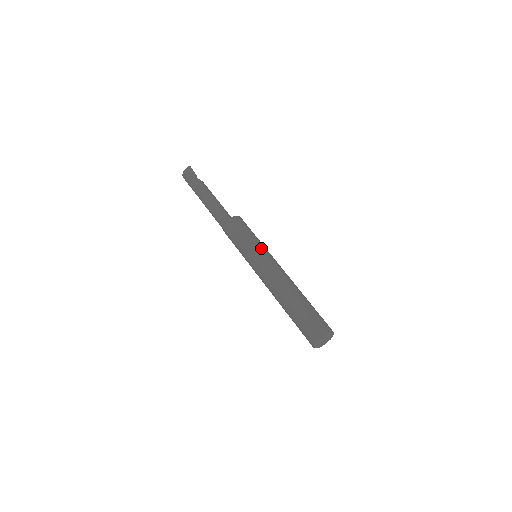
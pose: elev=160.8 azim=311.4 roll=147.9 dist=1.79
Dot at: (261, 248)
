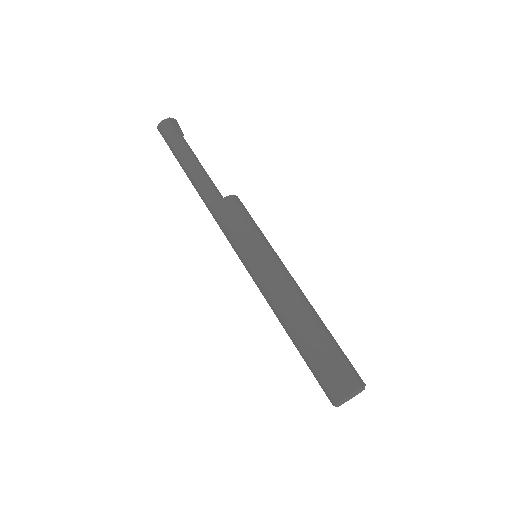
Dot at: occluded
